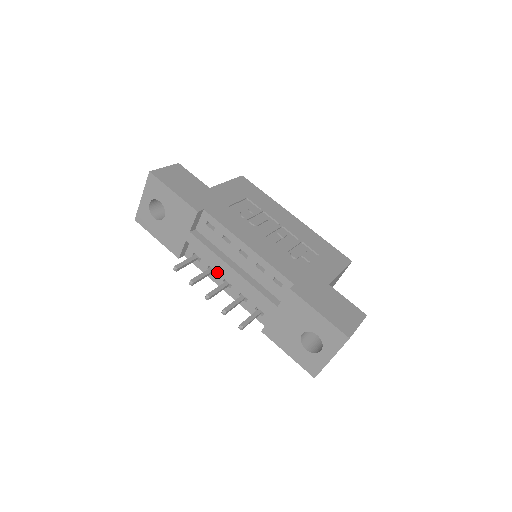
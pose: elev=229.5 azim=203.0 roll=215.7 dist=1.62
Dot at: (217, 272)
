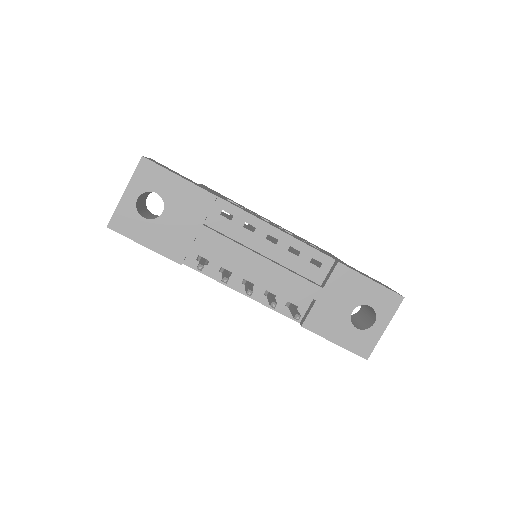
Dot at: (233, 272)
